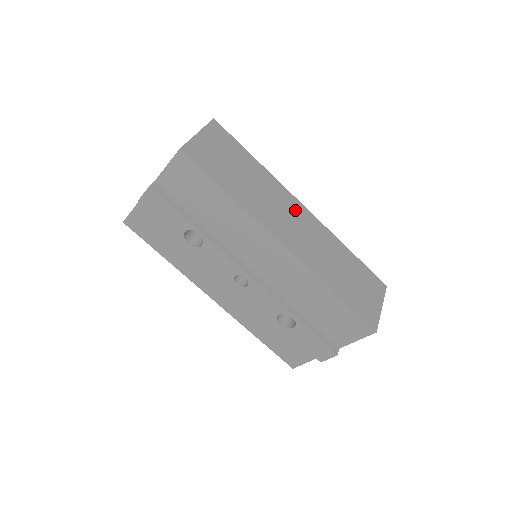
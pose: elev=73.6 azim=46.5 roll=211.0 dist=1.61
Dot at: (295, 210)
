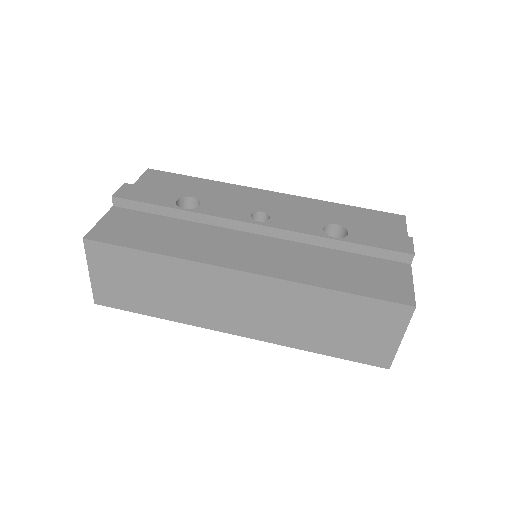
Dot at: occluded
